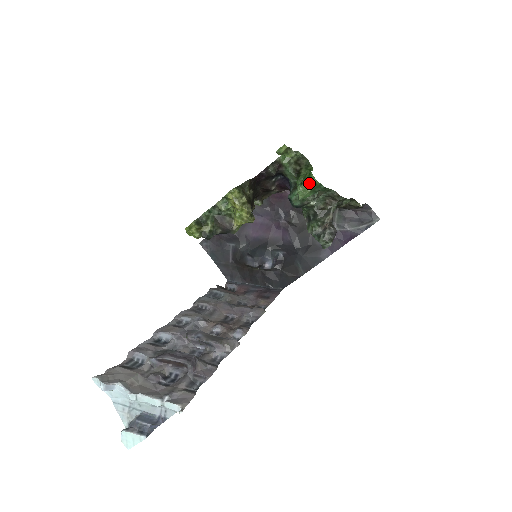
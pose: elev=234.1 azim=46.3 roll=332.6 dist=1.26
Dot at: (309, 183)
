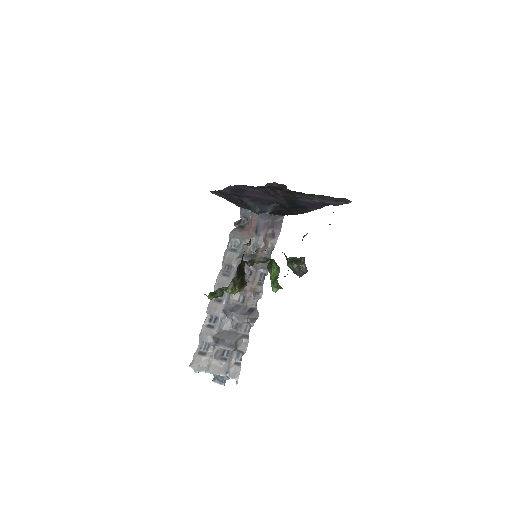
Dot at: (278, 287)
